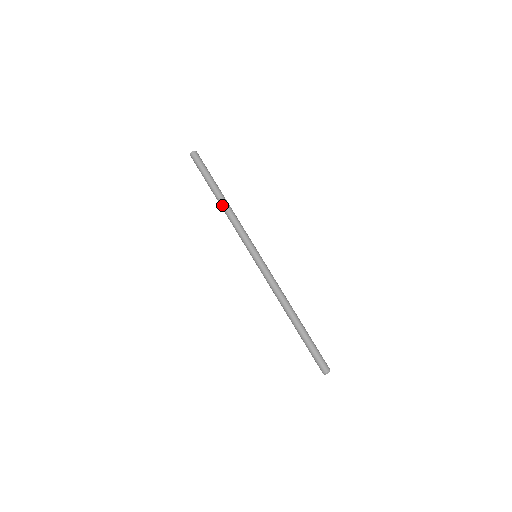
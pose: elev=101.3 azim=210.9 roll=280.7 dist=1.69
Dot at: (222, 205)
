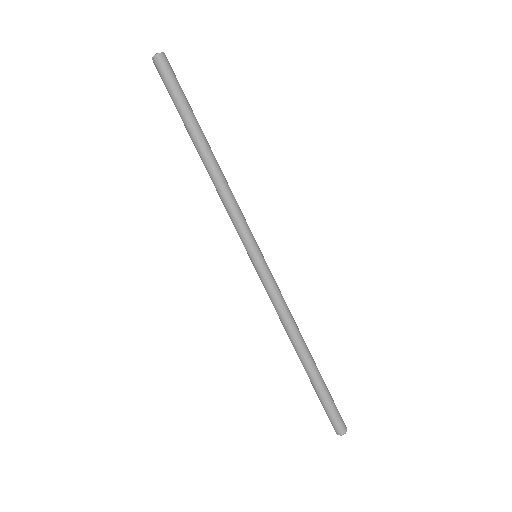
Dot at: (209, 162)
